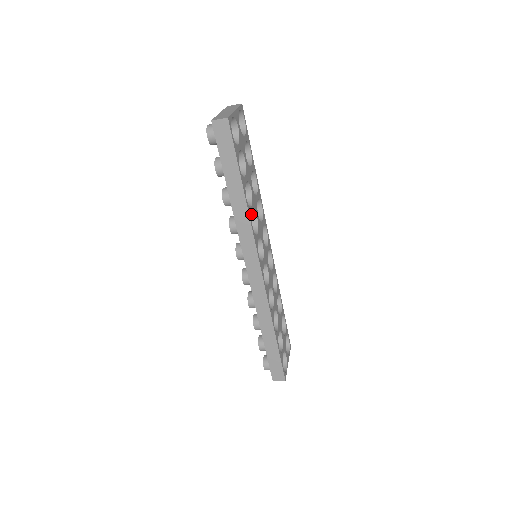
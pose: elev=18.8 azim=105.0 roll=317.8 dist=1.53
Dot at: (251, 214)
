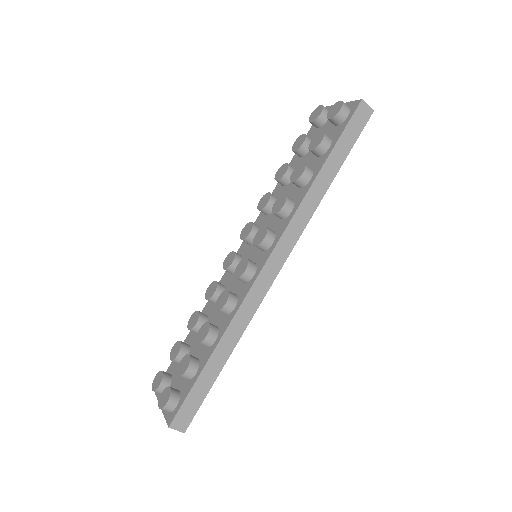
Dot at: occluded
